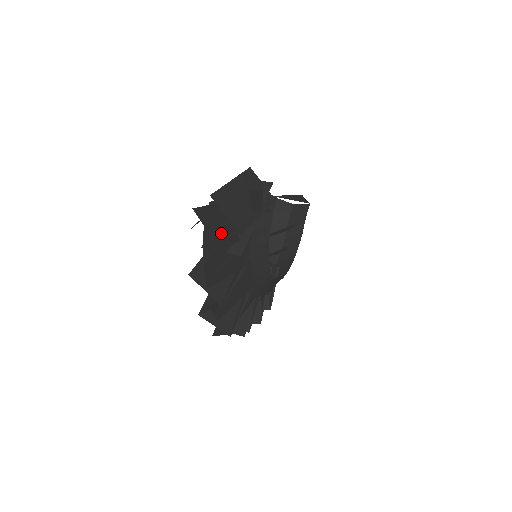
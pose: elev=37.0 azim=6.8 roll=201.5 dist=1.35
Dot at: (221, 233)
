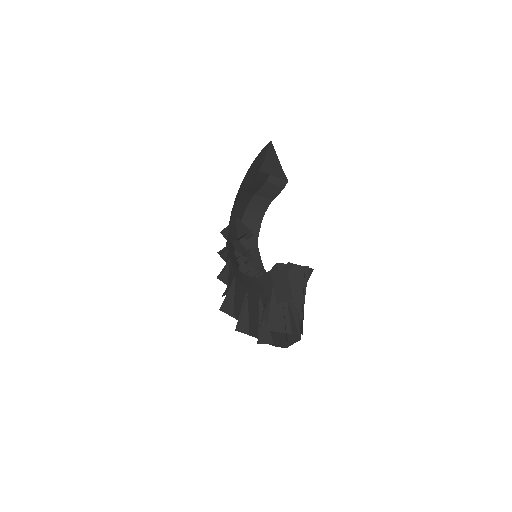
Dot at: occluded
